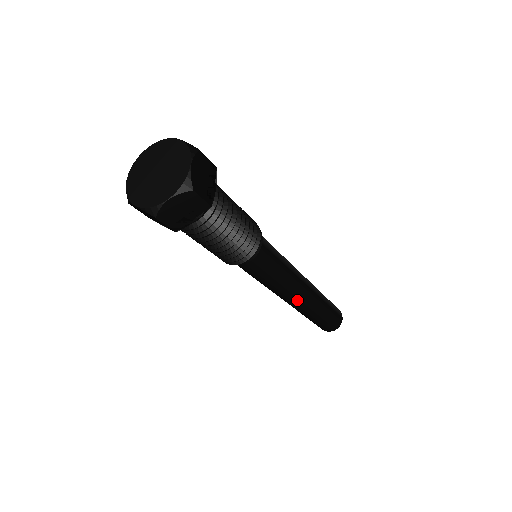
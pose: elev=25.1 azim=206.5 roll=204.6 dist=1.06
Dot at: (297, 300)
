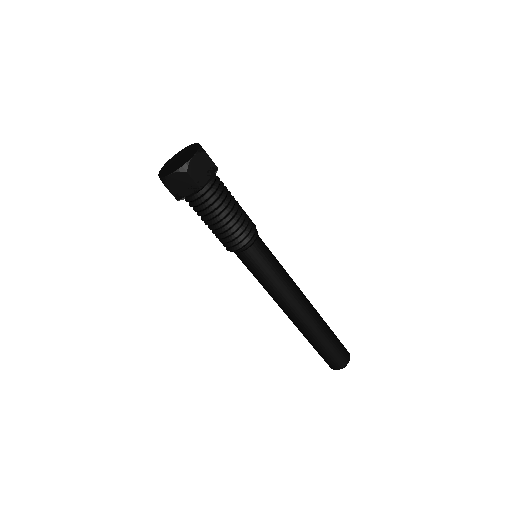
Dot at: (302, 305)
